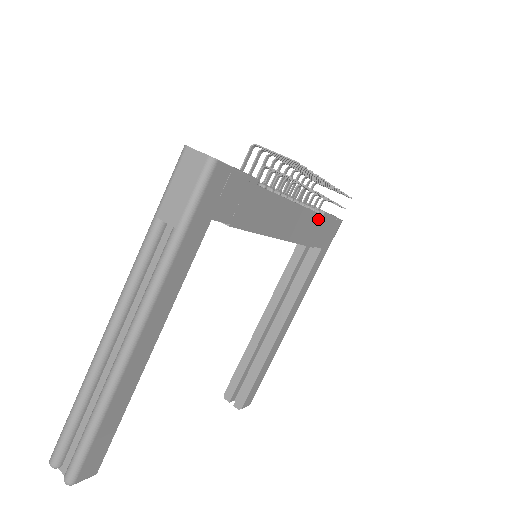
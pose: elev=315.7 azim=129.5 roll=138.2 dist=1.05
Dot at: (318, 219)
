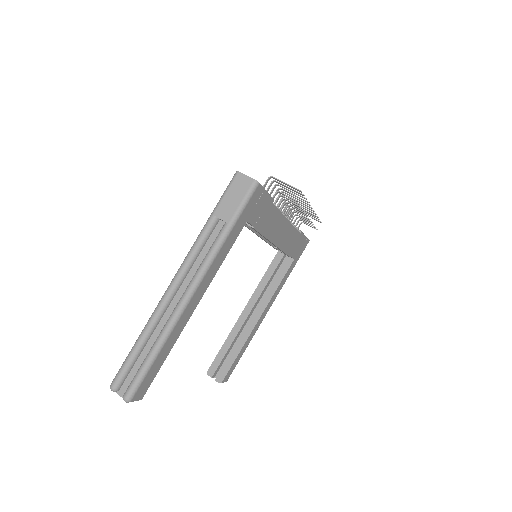
Dot at: (297, 236)
